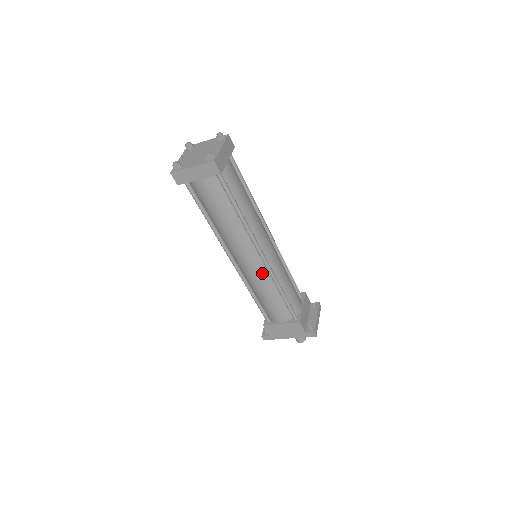
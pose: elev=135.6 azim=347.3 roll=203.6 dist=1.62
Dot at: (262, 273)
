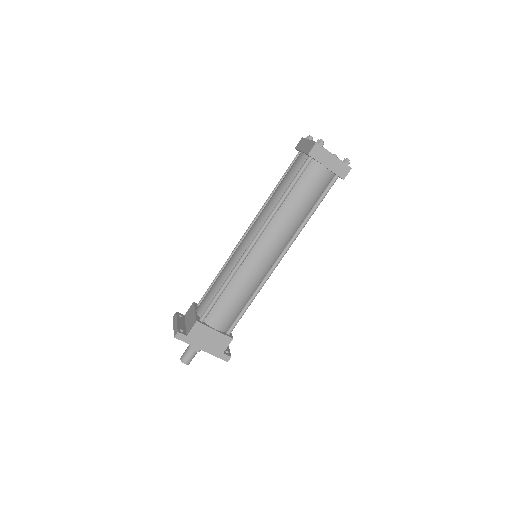
Dot at: (262, 272)
